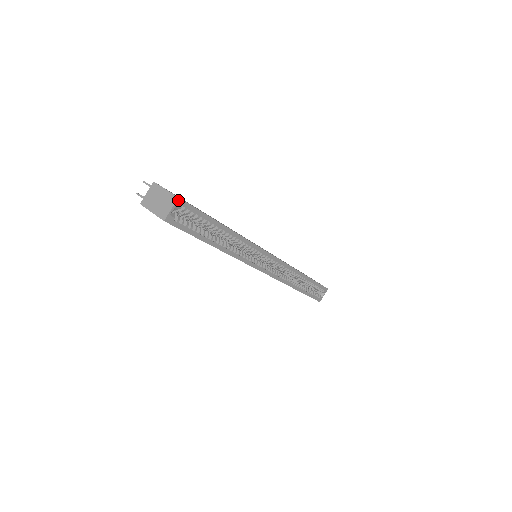
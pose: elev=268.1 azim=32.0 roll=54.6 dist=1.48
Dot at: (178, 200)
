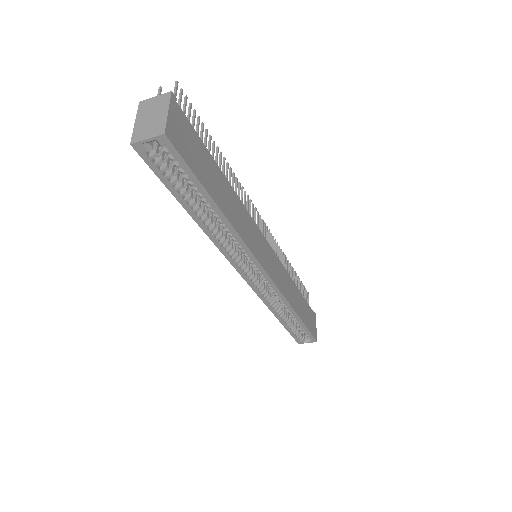
Dot at: (163, 136)
